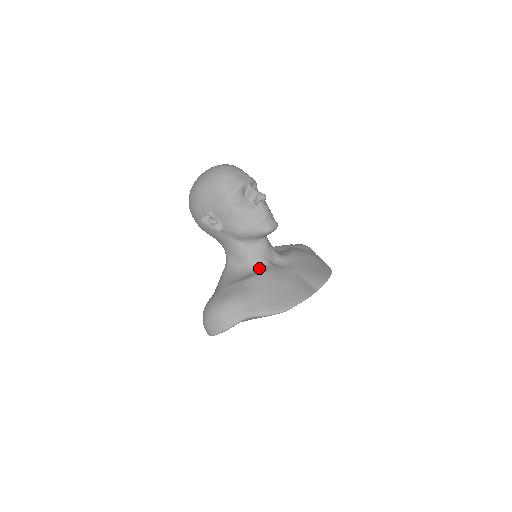
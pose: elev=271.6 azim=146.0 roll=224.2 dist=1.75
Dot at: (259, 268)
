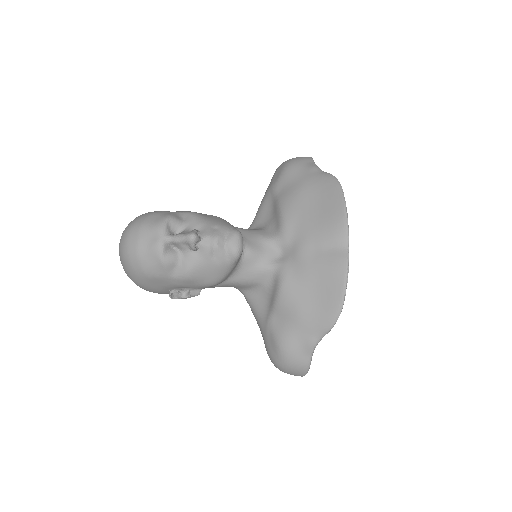
Dot at: (272, 281)
